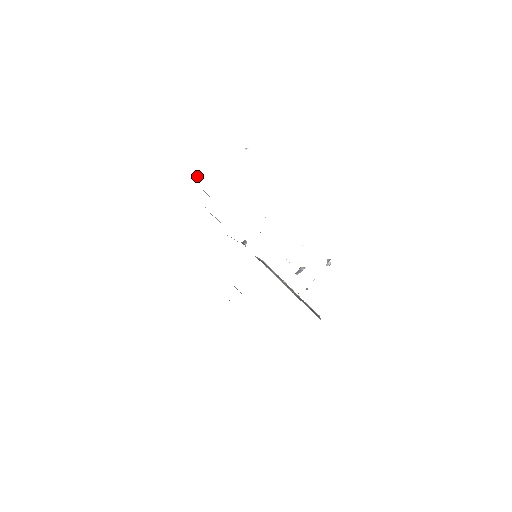
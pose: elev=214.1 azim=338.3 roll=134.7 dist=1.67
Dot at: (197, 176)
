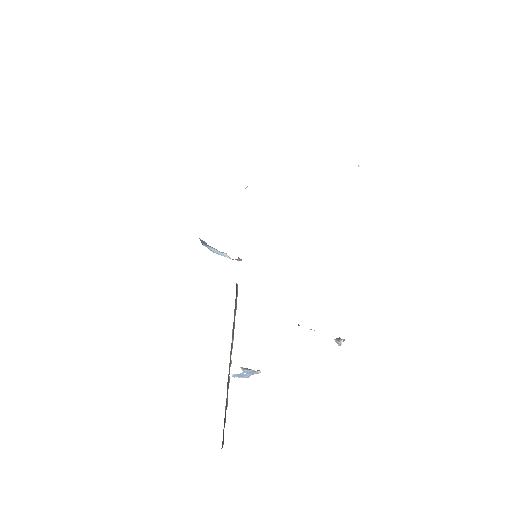
Dot at: occluded
